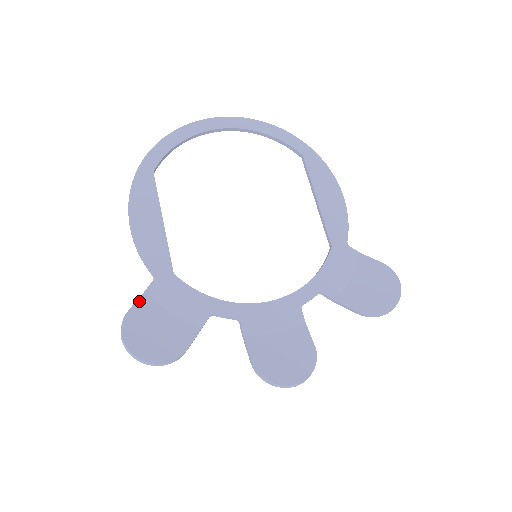
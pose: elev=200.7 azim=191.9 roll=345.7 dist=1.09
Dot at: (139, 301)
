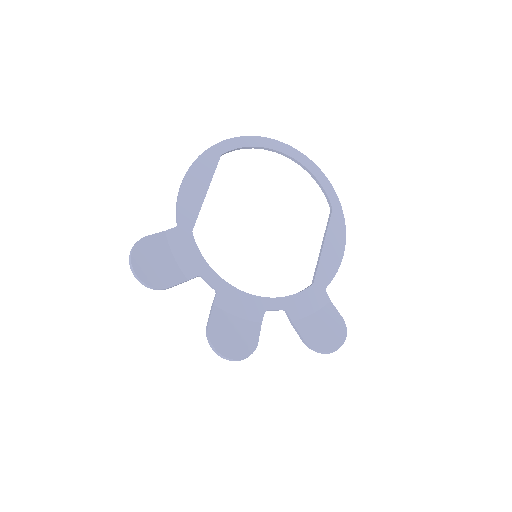
Dot at: (157, 235)
